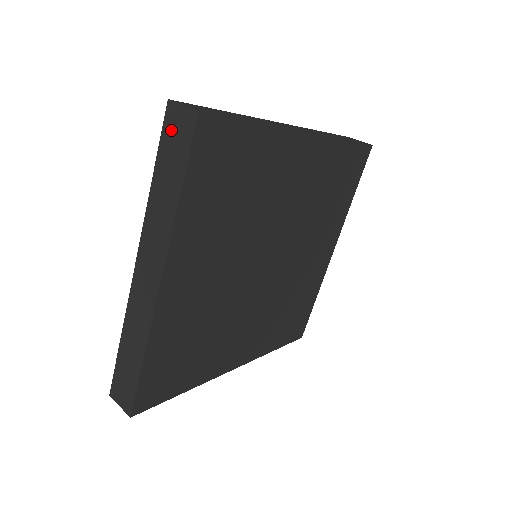
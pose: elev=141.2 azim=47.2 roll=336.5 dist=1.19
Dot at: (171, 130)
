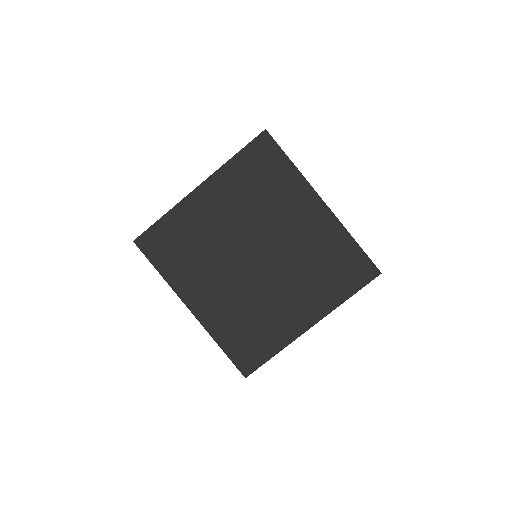
Dot at: occluded
